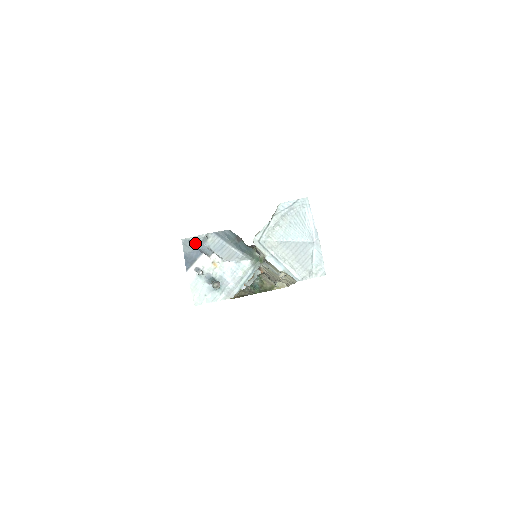
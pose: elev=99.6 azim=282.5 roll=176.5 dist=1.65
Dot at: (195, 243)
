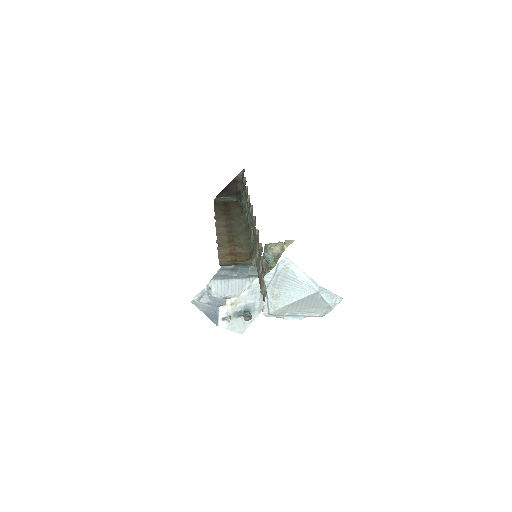
Dot at: (204, 298)
